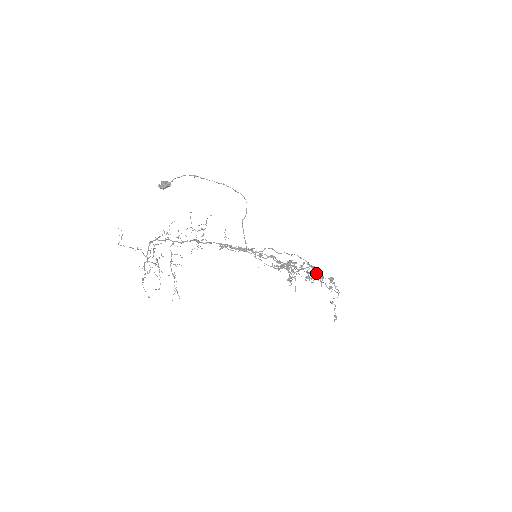
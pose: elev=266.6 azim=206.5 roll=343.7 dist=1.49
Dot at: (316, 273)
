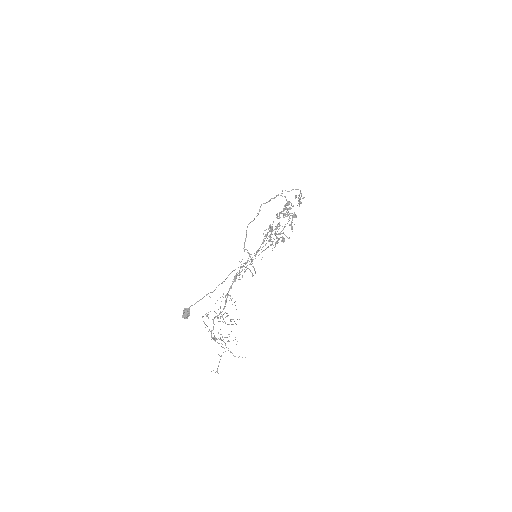
Dot at: (285, 206)
